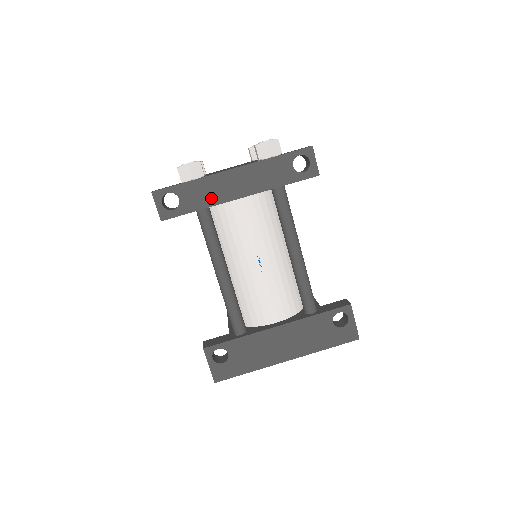
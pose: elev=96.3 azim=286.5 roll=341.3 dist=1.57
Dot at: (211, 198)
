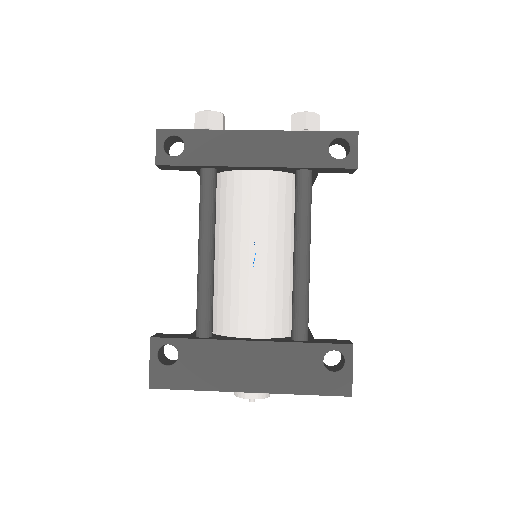
Dot at: (221, 156)
